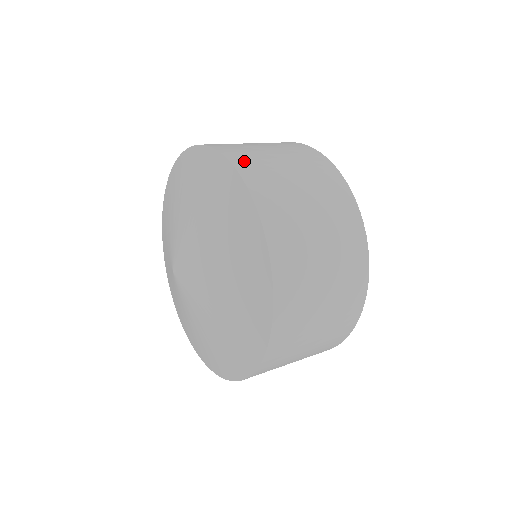
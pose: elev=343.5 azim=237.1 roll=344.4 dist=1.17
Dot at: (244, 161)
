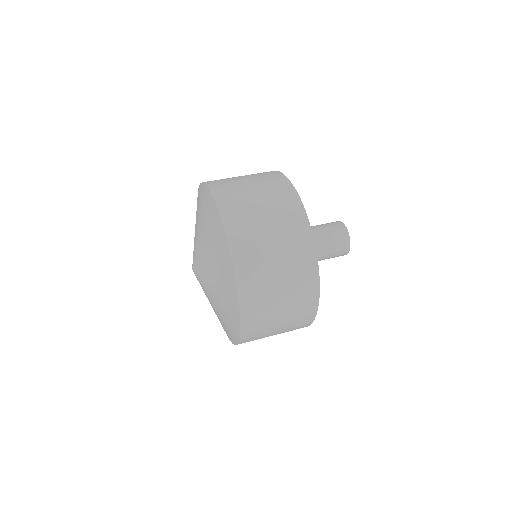
Dot at: (247, 282)
